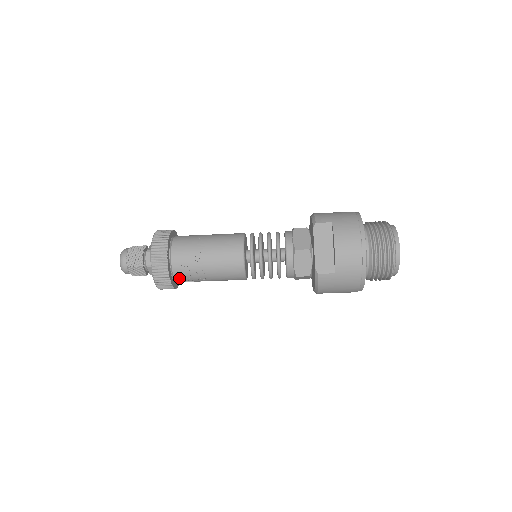
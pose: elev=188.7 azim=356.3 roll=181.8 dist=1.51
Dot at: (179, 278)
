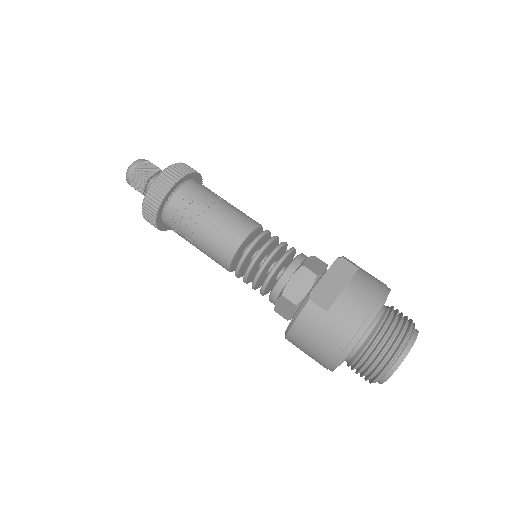
Dot at: (170, 212)
